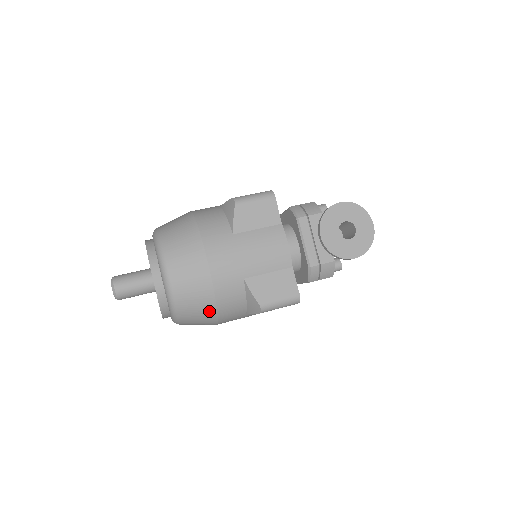
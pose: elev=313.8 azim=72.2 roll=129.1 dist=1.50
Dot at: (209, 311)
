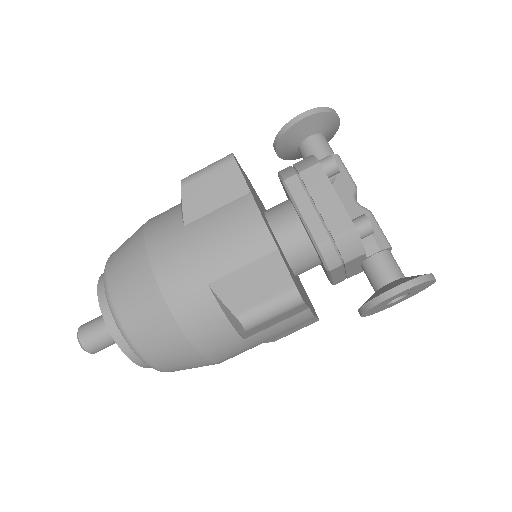
Dot at: occluded
